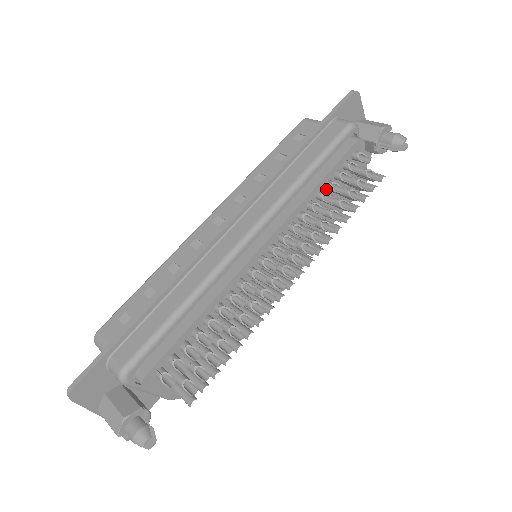
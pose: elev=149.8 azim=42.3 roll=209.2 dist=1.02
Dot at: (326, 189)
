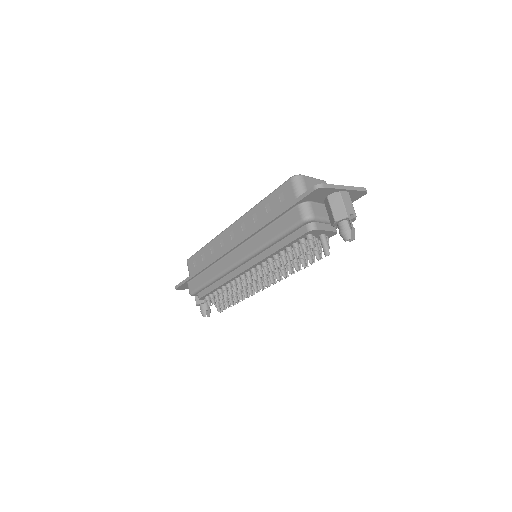
Dot at: occluded
